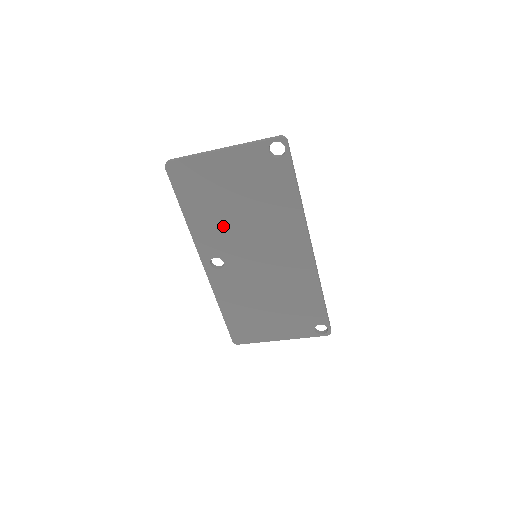
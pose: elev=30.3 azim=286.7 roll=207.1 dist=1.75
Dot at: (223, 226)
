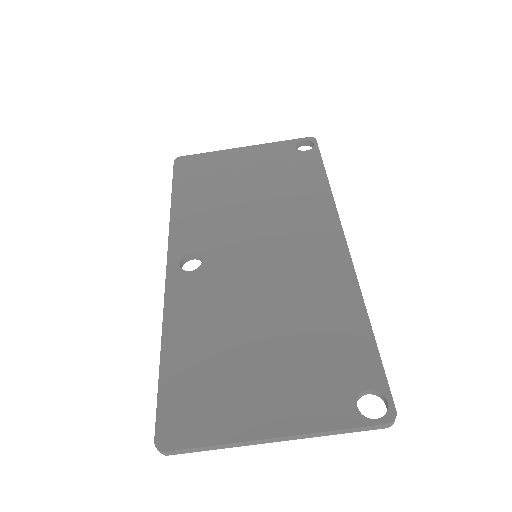
Dot at: (219, 214)
